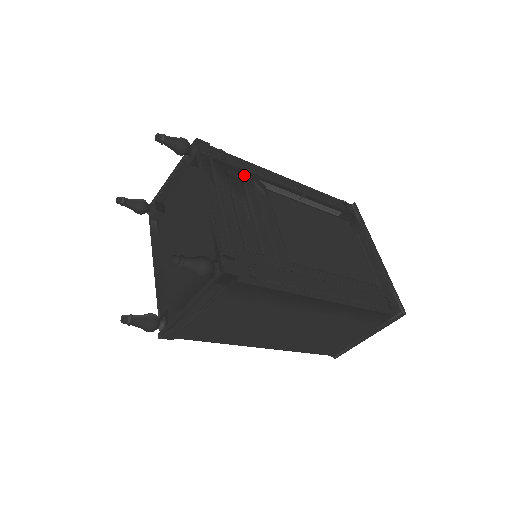
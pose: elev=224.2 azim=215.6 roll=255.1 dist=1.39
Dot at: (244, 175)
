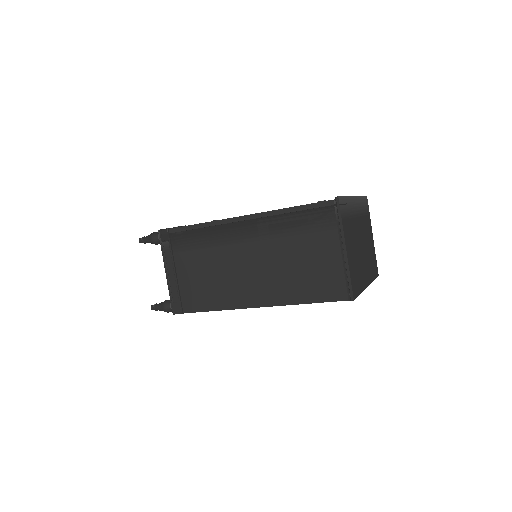
Dot at: occluded
